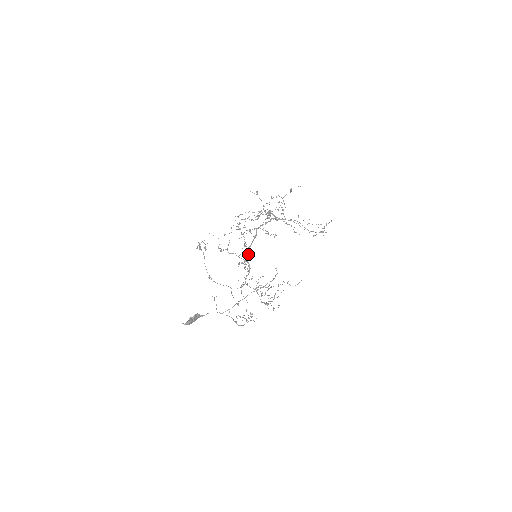
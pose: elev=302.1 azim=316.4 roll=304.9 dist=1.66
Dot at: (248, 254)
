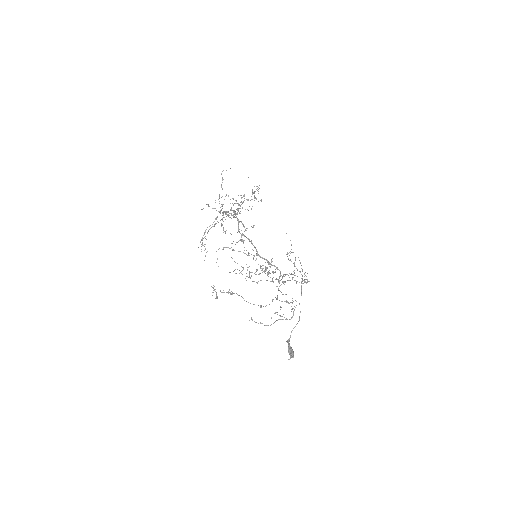
Dot at: (264, 259)
